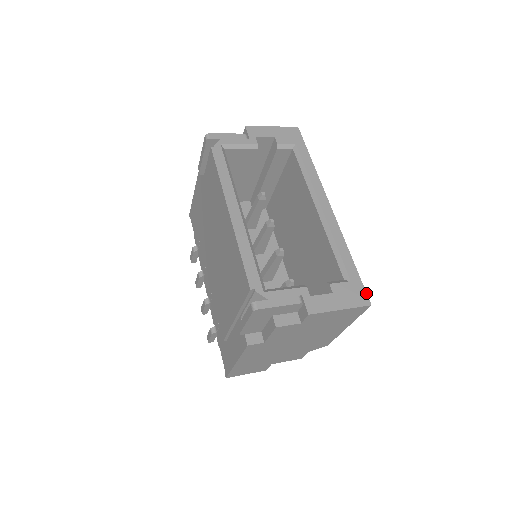
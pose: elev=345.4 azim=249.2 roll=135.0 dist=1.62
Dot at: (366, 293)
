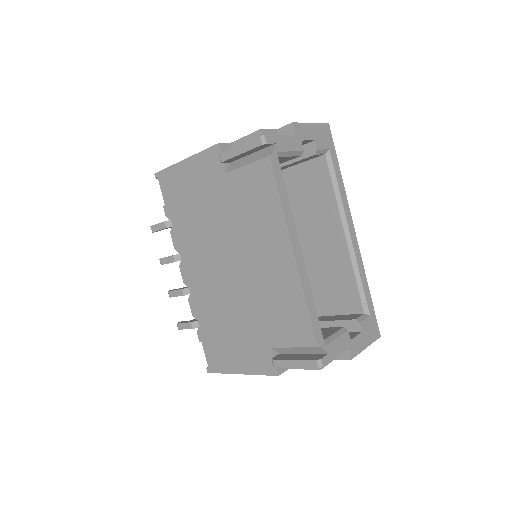
Dot at: occluded
